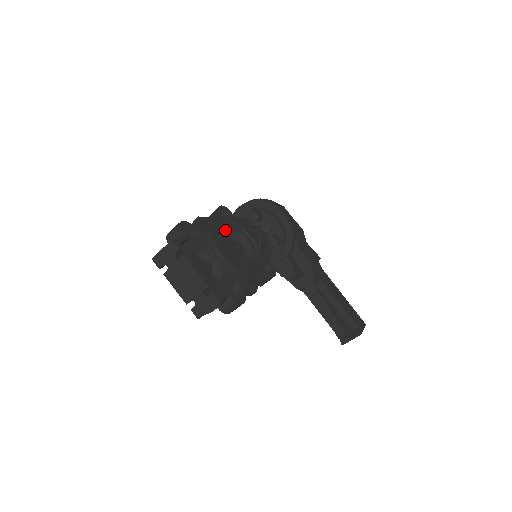
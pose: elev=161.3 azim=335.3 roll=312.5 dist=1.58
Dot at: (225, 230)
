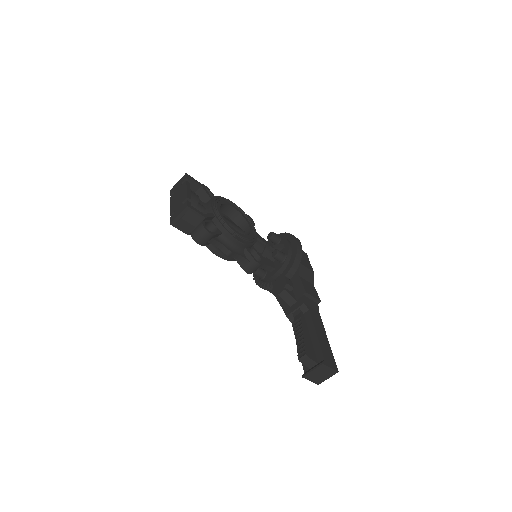
Dot at: (237, 217)
